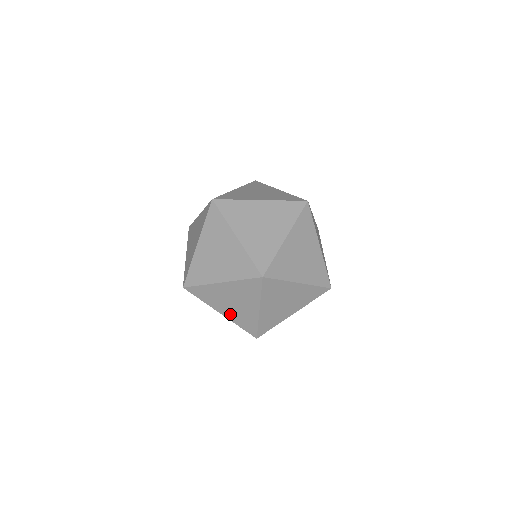
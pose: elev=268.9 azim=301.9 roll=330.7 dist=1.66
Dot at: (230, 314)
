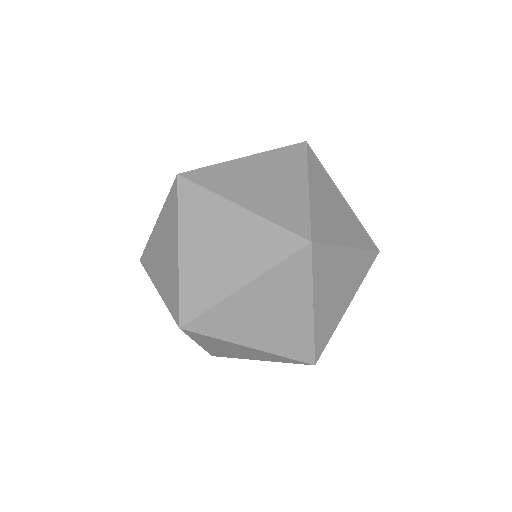
Dot at: occluded
